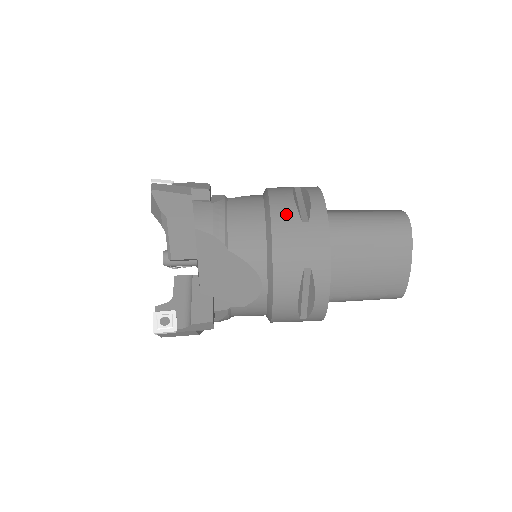
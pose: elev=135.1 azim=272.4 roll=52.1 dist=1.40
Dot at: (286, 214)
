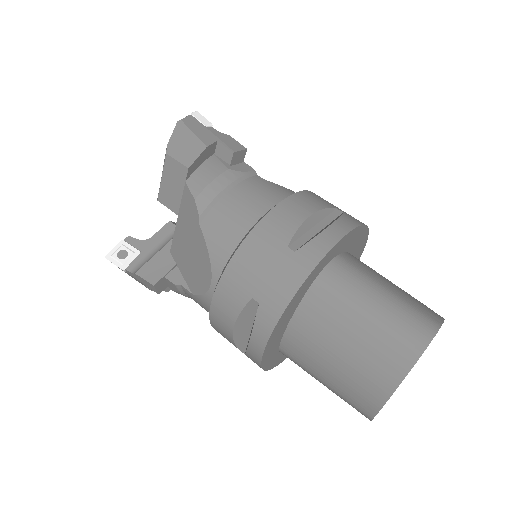
Dot at: (280, 227)
